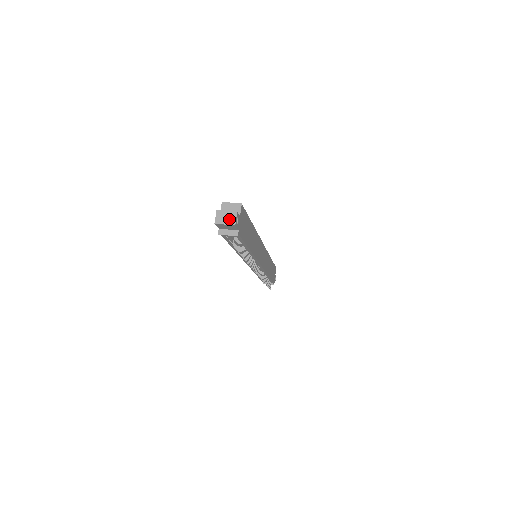
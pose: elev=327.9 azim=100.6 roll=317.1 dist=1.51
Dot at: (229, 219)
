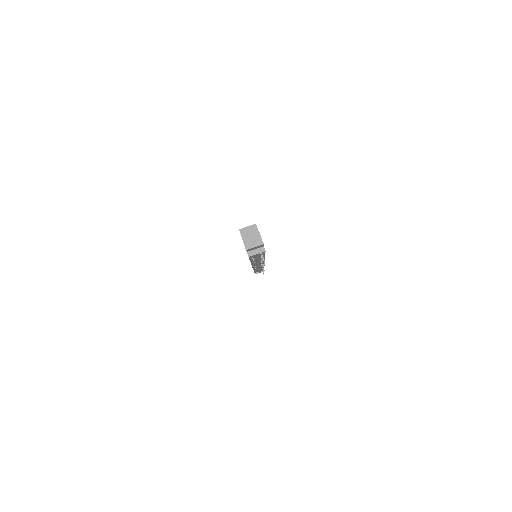
Dot at: (256, 241)
